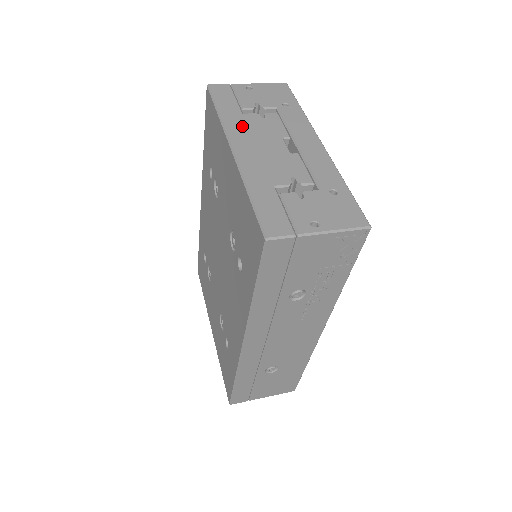
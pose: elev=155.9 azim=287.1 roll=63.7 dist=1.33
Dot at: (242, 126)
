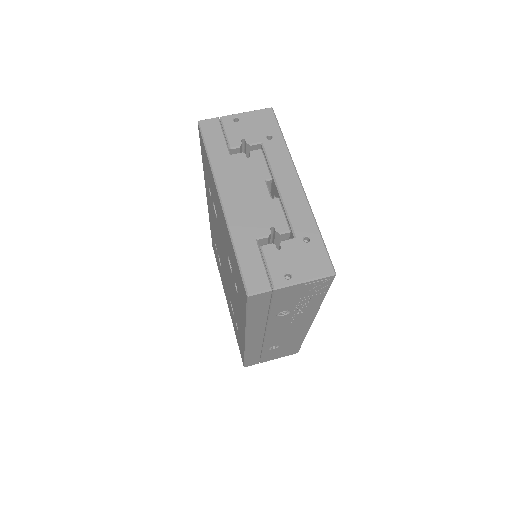
Dot at: (229, 171)
